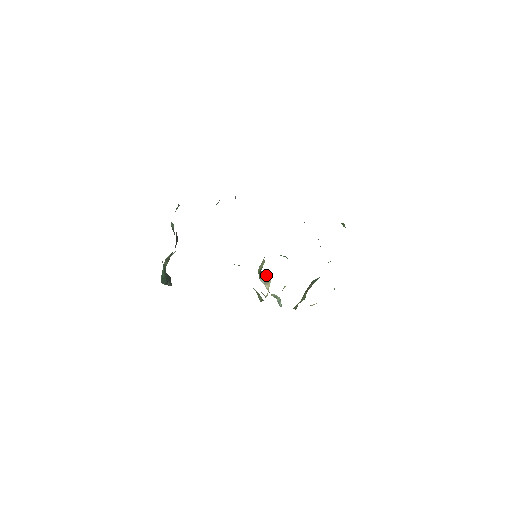
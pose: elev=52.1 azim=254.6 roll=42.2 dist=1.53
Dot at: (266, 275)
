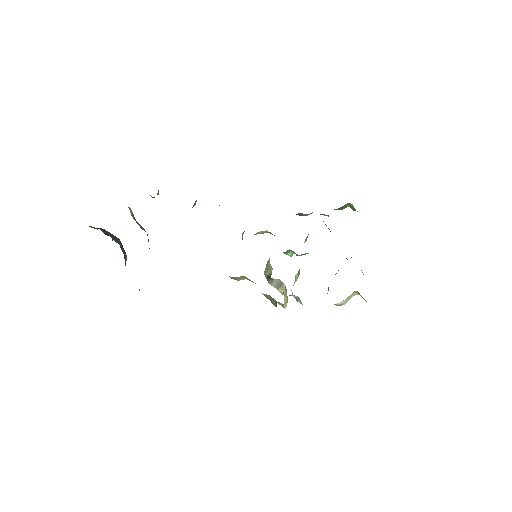
Dot at: (277, 280)
